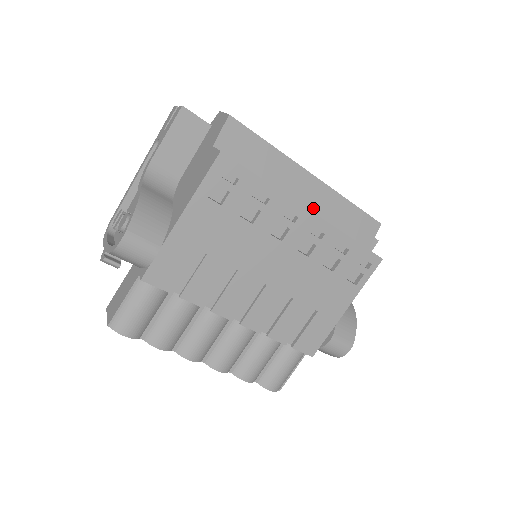
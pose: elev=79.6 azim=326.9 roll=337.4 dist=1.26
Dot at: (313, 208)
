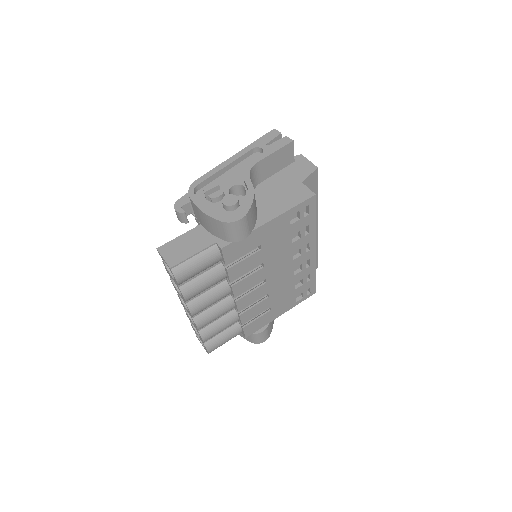
Dot at: occluded
